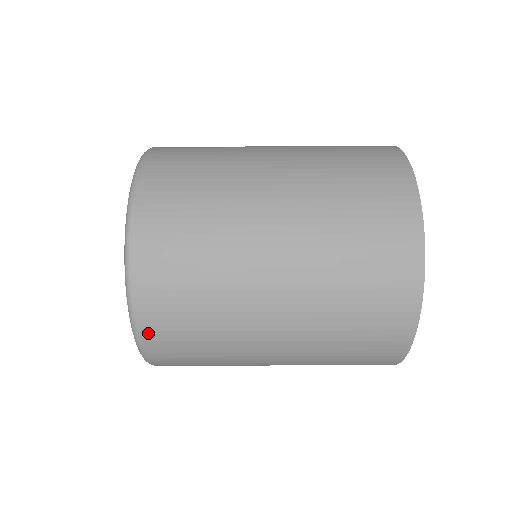
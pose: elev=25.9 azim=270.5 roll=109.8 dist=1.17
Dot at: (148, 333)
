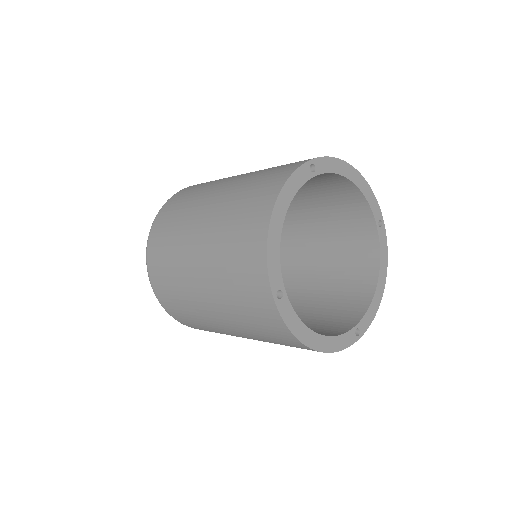
Dot at: (152, 278)
